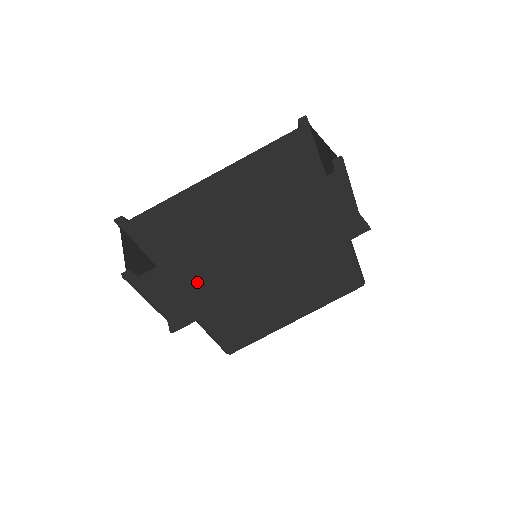
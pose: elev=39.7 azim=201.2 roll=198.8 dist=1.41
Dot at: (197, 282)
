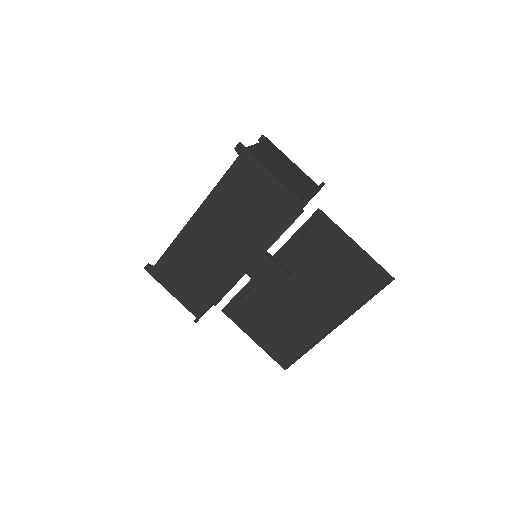
Dot at: (191, 271)
